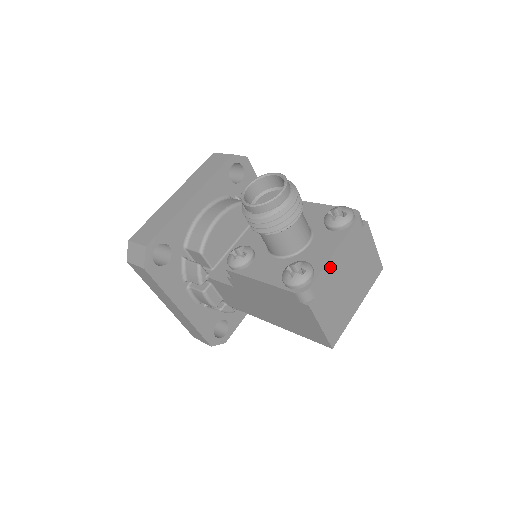
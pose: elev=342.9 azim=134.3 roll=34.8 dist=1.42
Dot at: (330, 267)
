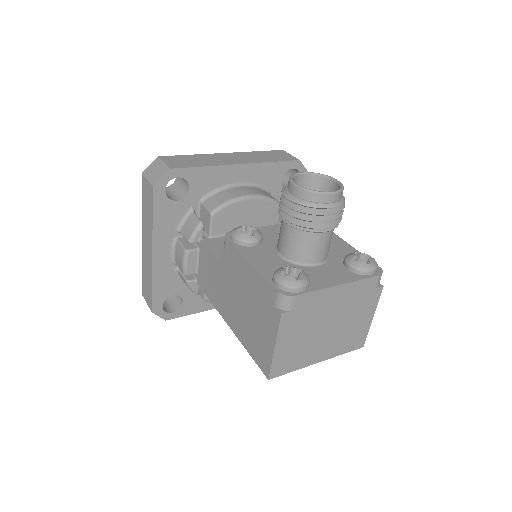
Dot at: (325, 296)
